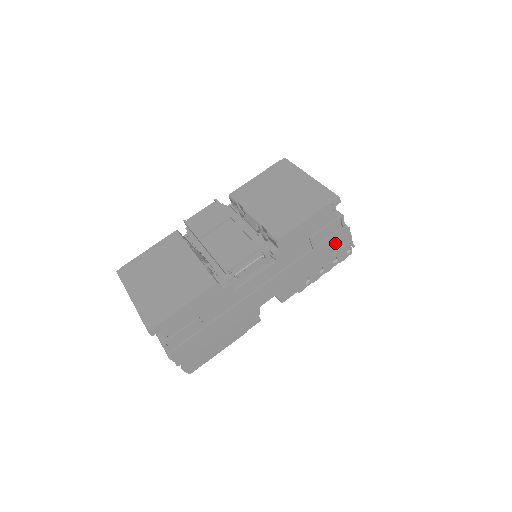
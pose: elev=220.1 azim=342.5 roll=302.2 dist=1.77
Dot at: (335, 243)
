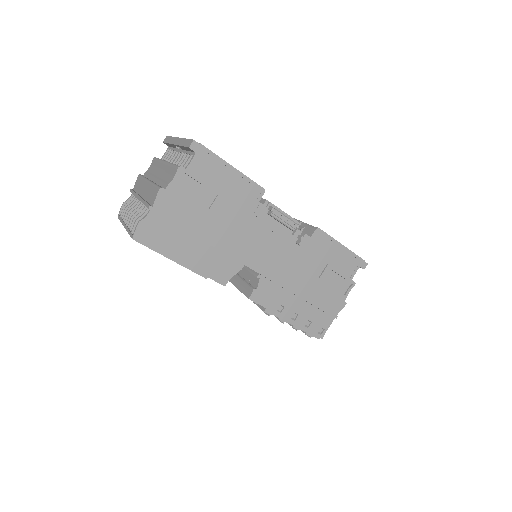
Dot at: (329, 301)
